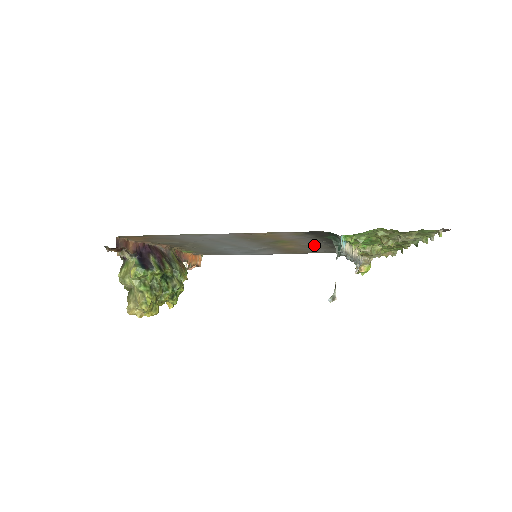
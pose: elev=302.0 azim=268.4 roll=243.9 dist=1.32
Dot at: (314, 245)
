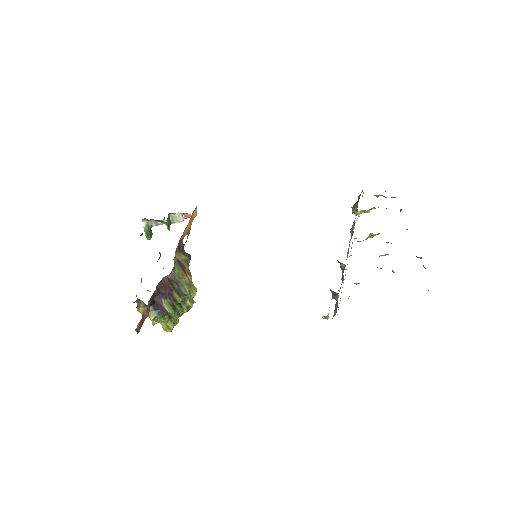
Dot at: occluded
